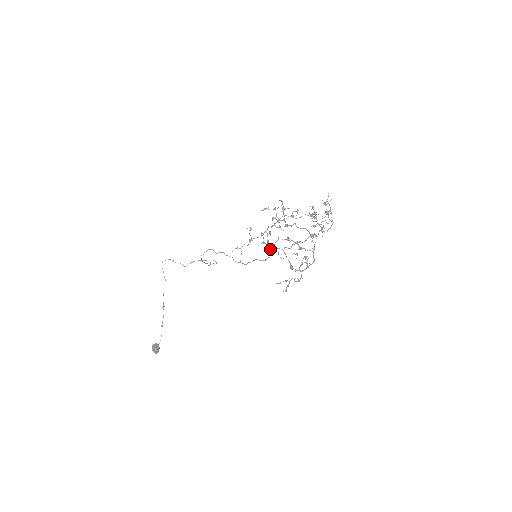
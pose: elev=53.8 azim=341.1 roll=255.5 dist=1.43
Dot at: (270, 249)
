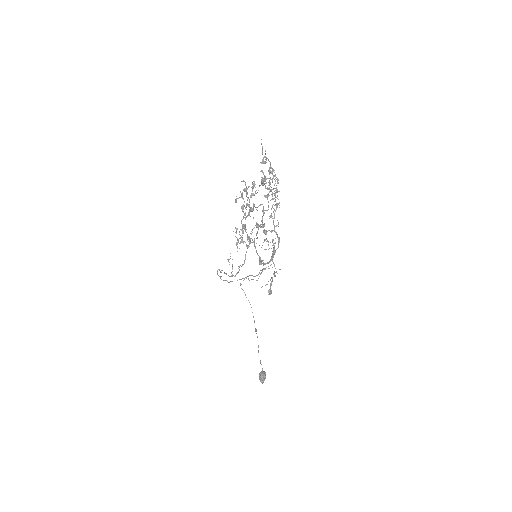
Dot at: (248, 247)
